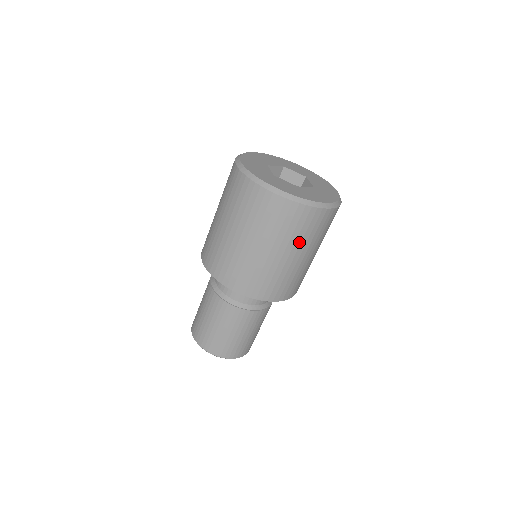
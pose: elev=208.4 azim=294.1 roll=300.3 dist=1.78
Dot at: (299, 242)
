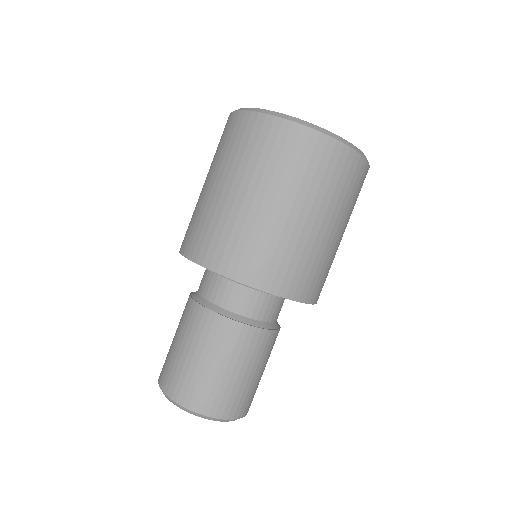
Dot at: (321, 196)
